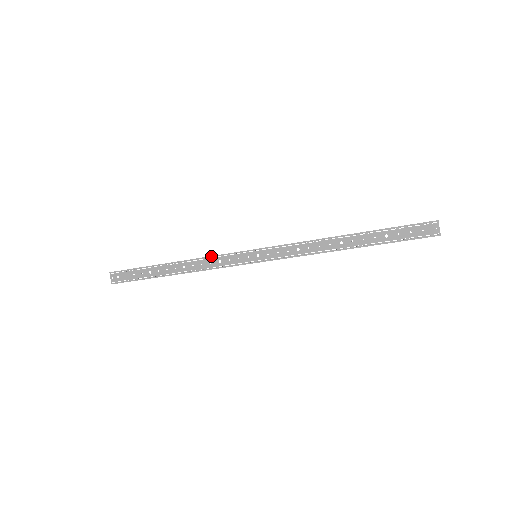
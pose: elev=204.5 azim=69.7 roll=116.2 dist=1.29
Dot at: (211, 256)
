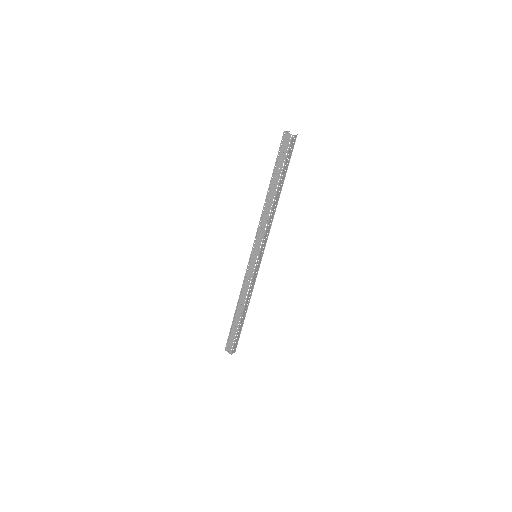
Dot at: (243, 283)
